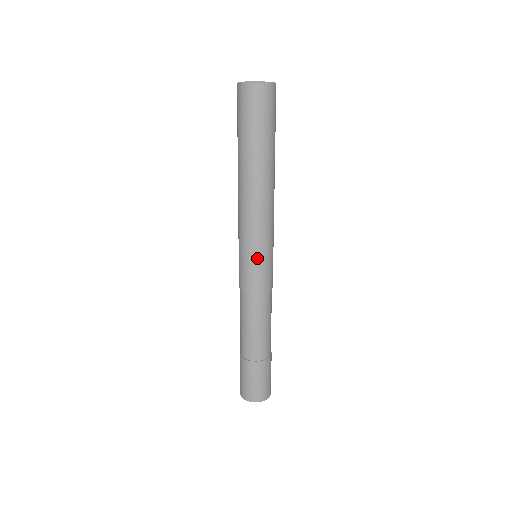
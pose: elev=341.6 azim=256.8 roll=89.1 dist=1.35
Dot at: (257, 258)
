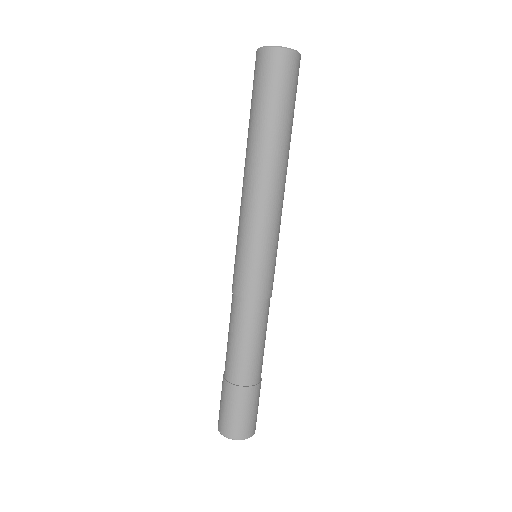
Dot at: (268, 256)
